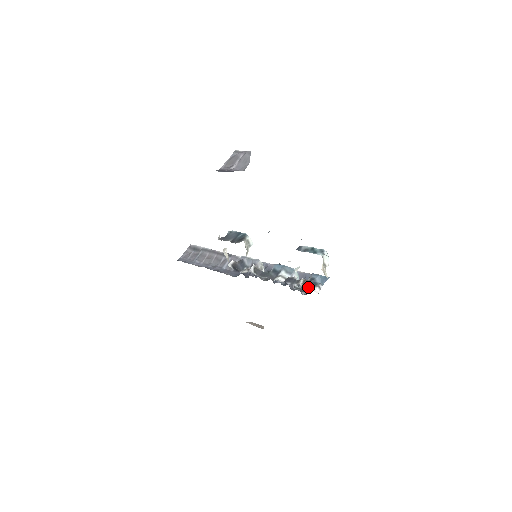
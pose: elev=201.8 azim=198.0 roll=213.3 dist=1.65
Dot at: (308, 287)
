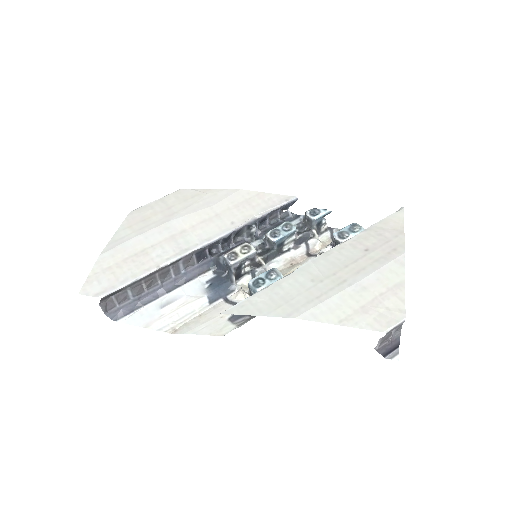
Dot at: (318, 231)
